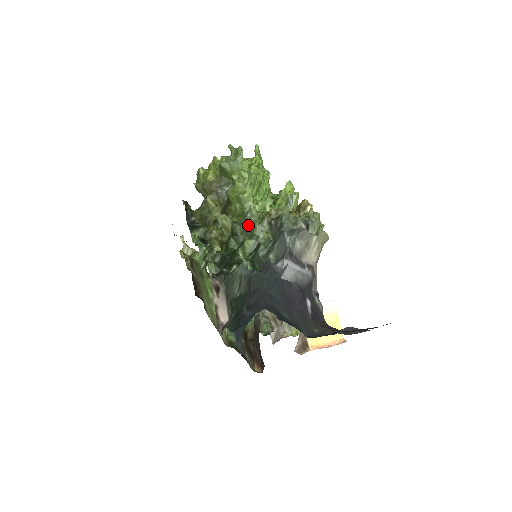
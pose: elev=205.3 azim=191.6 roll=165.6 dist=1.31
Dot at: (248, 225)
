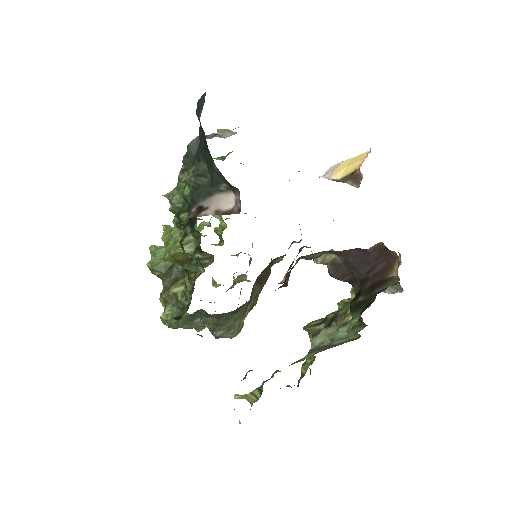
Dot at: (179, 200)
